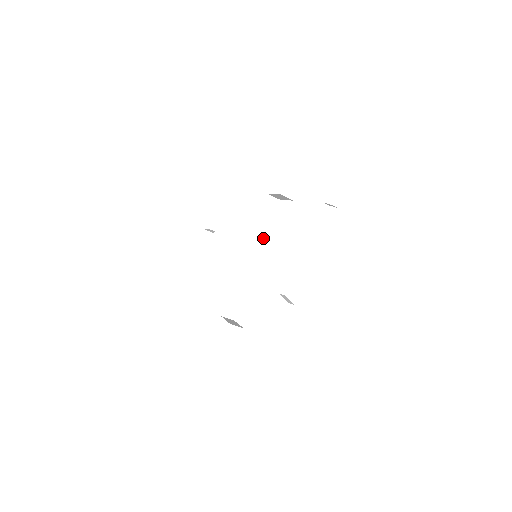
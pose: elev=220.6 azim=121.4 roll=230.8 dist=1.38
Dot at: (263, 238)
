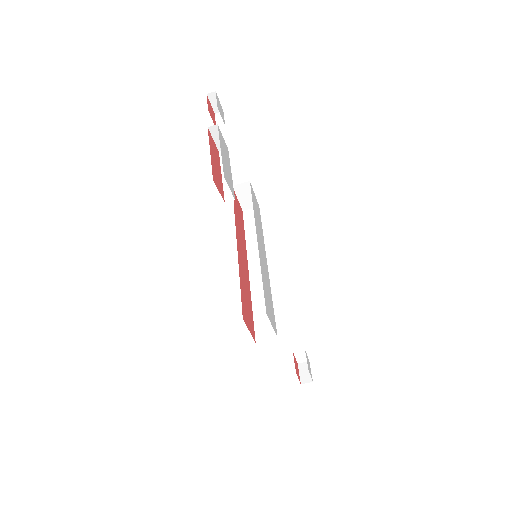
Dot at: occluded
